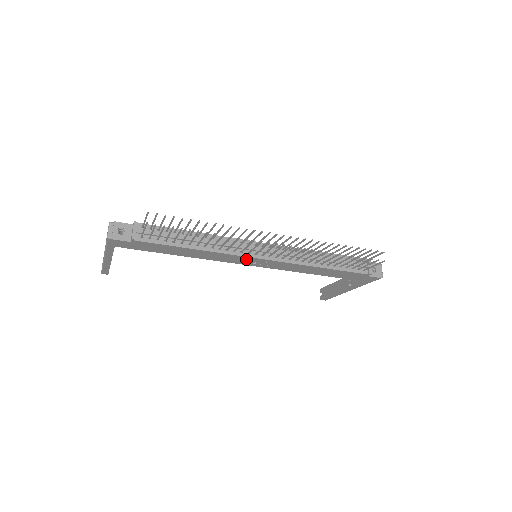
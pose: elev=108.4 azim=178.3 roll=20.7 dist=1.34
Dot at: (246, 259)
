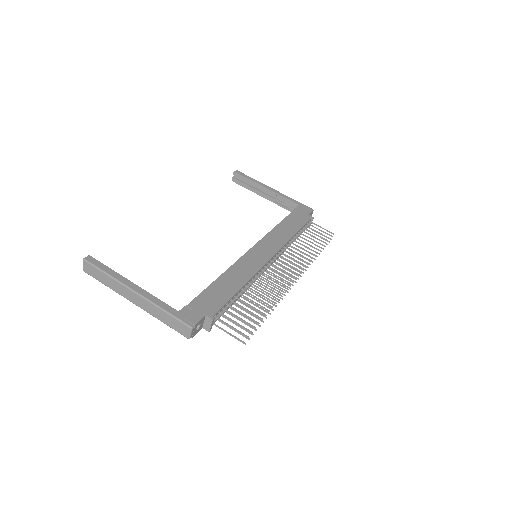
Dot at: occluded
